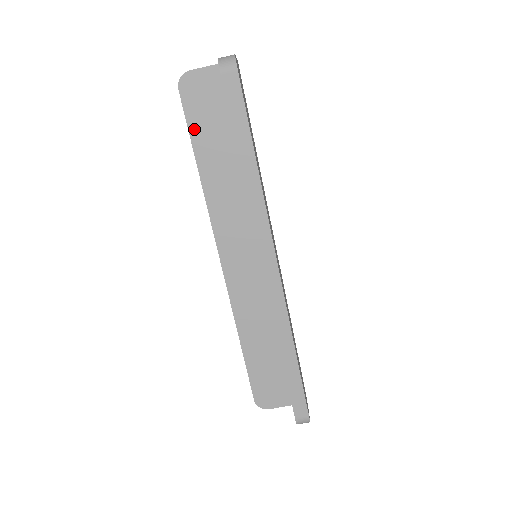
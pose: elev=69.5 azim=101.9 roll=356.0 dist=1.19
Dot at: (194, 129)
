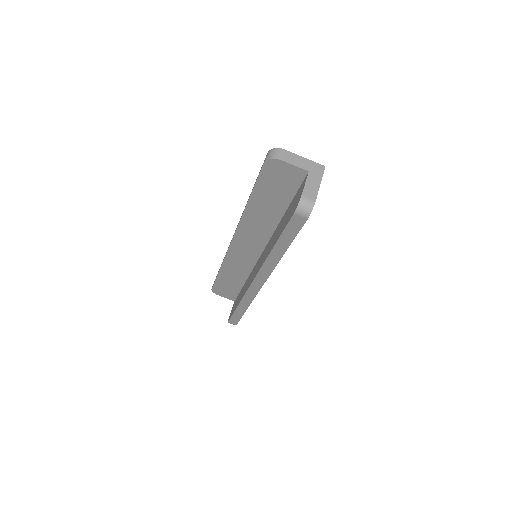
Dot at: (260, 186)
